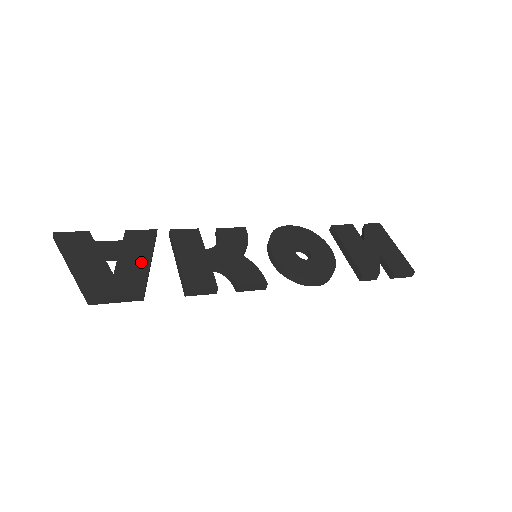
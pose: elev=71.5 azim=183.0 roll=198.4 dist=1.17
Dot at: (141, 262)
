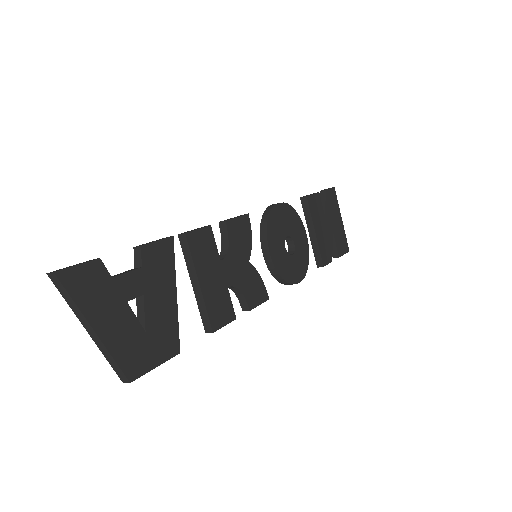
Dot at: (168, 302)
